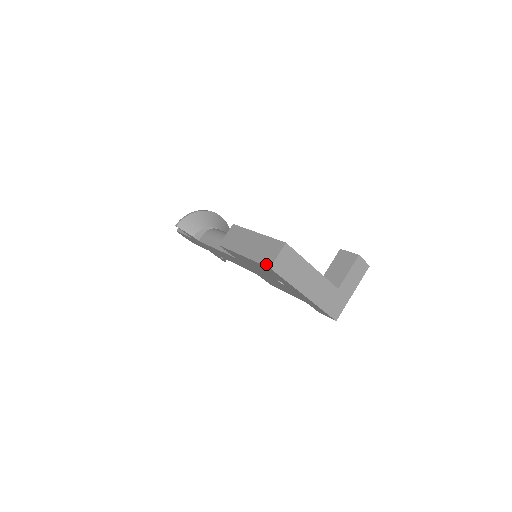
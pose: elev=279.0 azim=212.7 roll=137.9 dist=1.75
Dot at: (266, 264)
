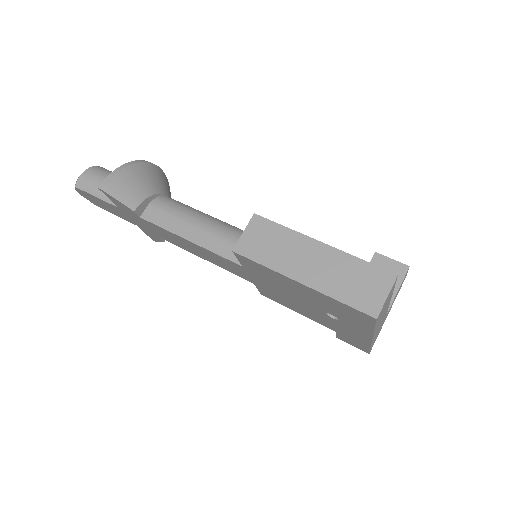
Dot at: (366, 310)
